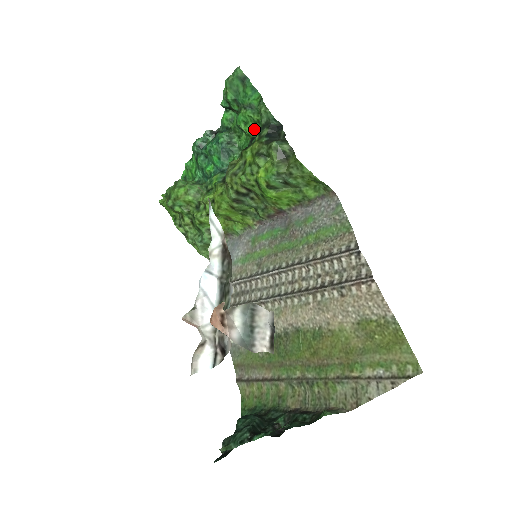
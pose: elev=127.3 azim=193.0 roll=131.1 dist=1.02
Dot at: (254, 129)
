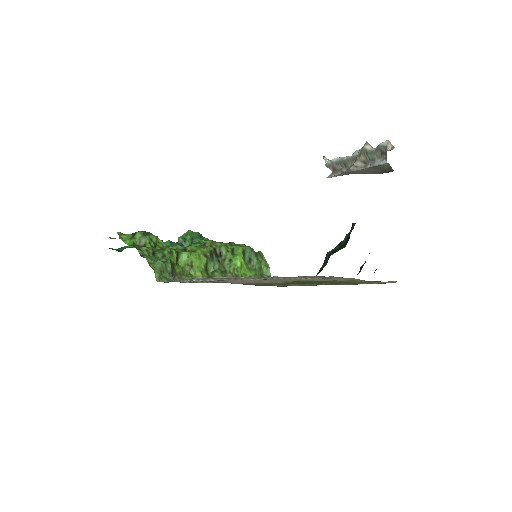
Dot at: occluded
